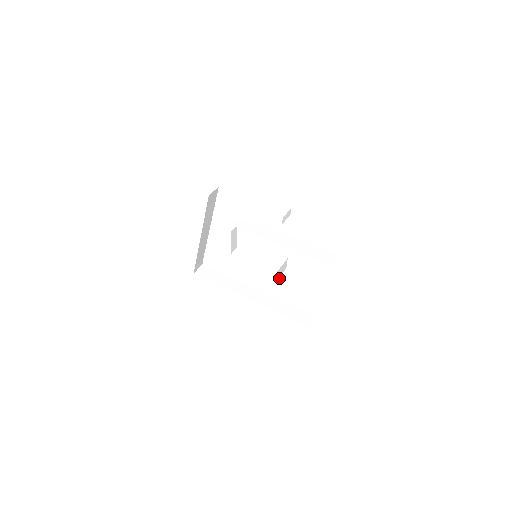
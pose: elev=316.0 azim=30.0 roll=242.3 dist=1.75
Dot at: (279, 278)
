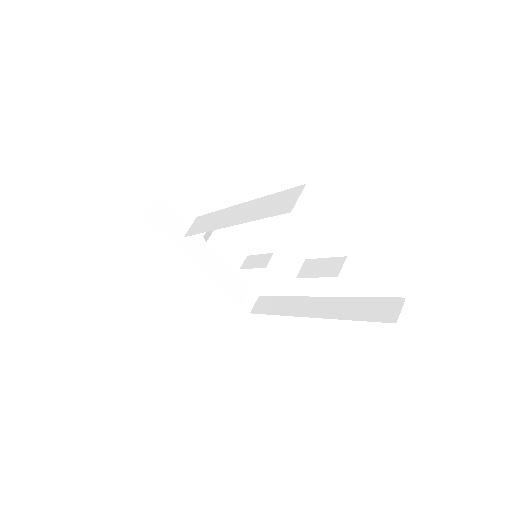
Dot at: (302, 269)
